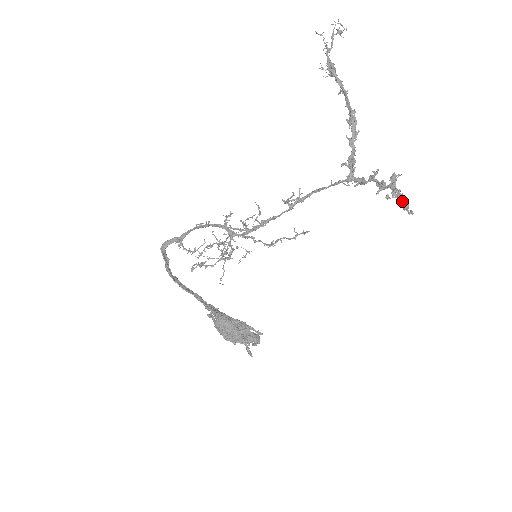
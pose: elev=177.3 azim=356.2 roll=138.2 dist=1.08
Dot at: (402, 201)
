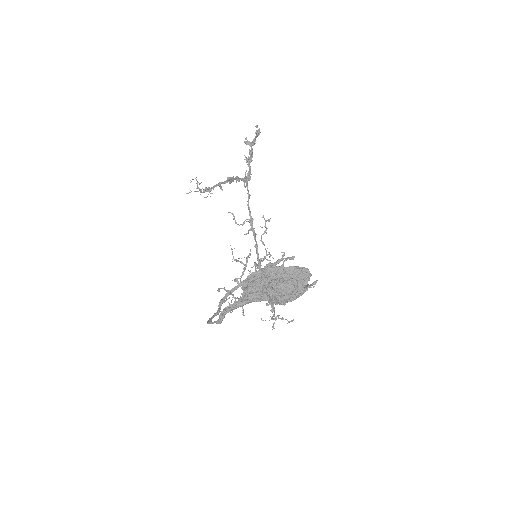
Dot at: occluded
